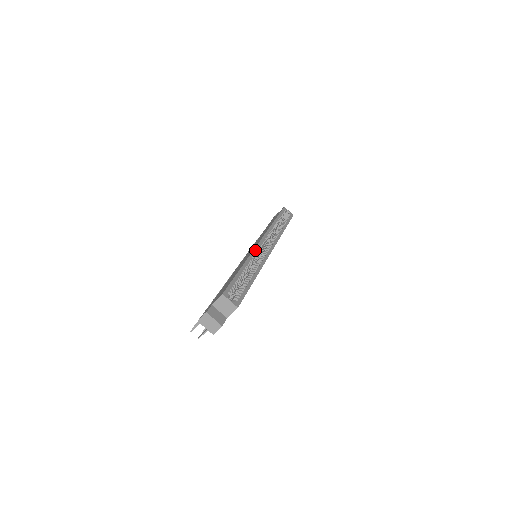
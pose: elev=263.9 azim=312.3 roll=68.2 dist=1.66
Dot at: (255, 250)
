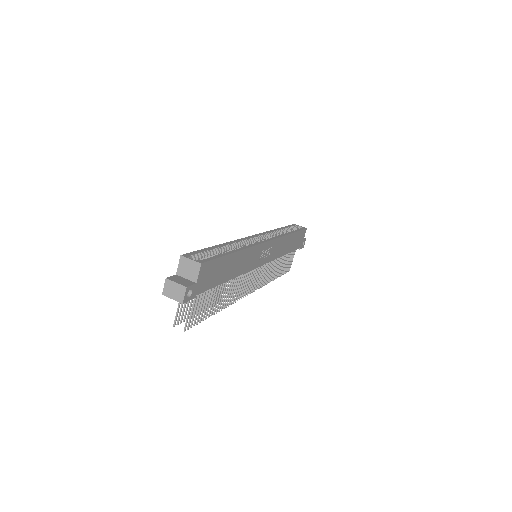
Dot at: (242, 239)
